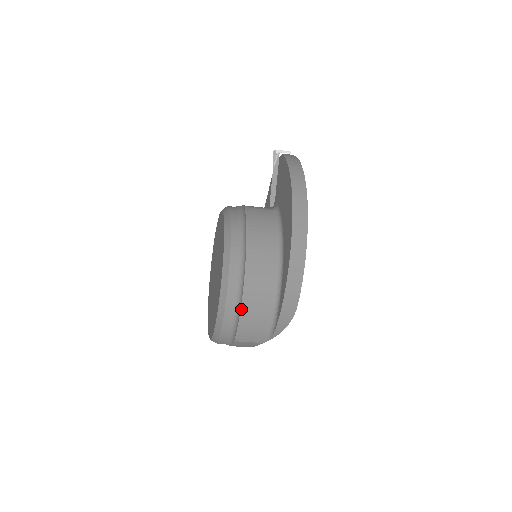
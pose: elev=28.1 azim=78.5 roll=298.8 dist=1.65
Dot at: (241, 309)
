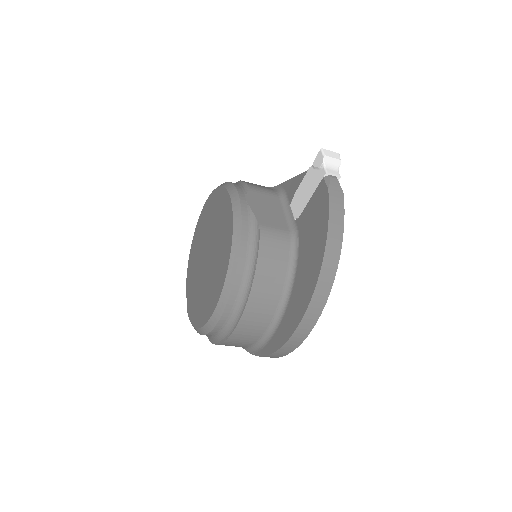
Dot at: (225, 341)
